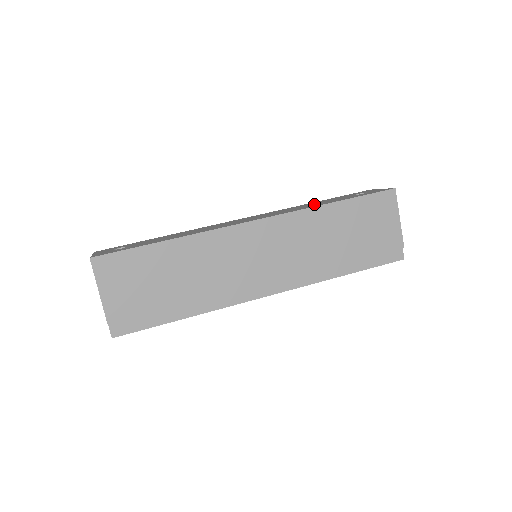
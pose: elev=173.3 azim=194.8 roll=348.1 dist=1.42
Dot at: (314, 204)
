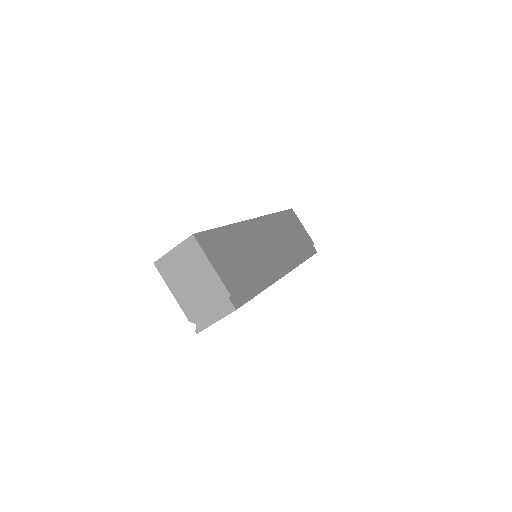
Dot at: occluded
